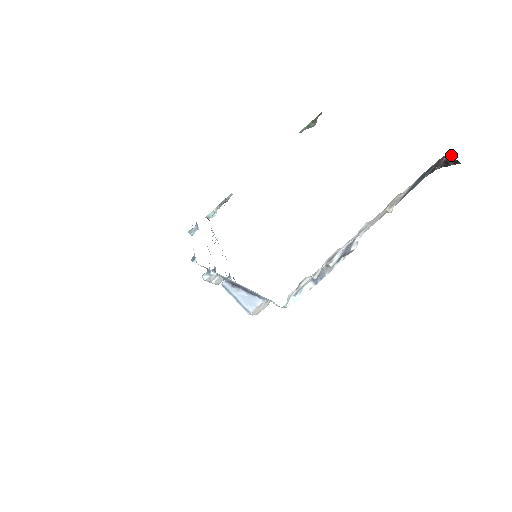
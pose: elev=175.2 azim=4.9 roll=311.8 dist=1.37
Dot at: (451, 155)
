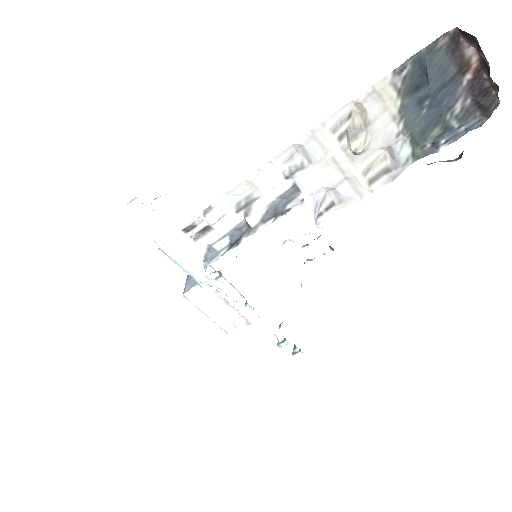
Dot at: (460, 29)
